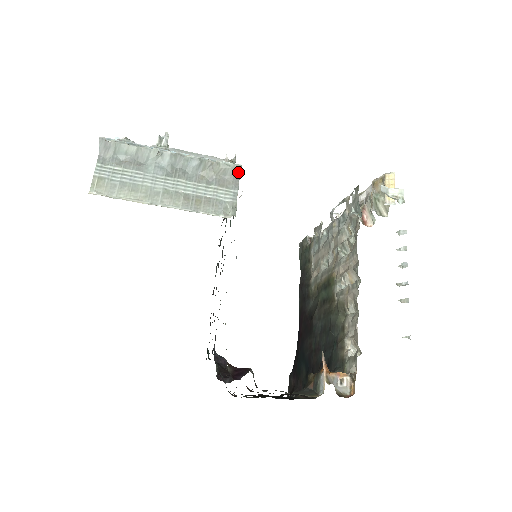
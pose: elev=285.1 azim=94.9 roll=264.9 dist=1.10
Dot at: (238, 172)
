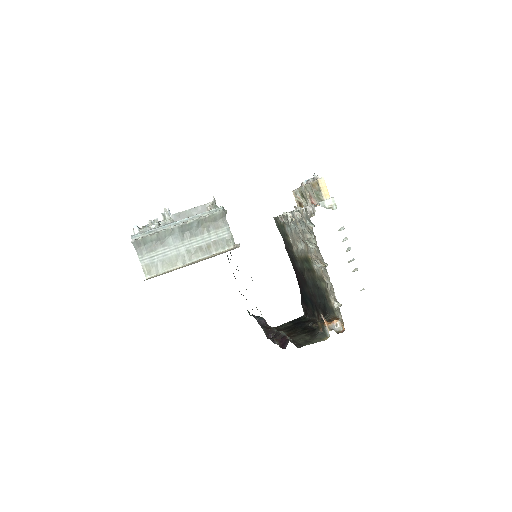
Dot at: (223, 214)
